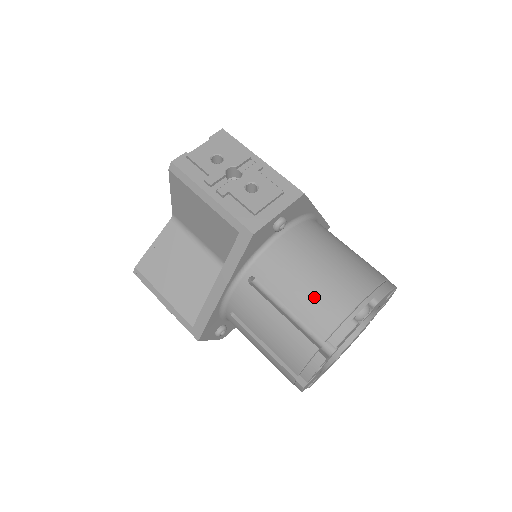
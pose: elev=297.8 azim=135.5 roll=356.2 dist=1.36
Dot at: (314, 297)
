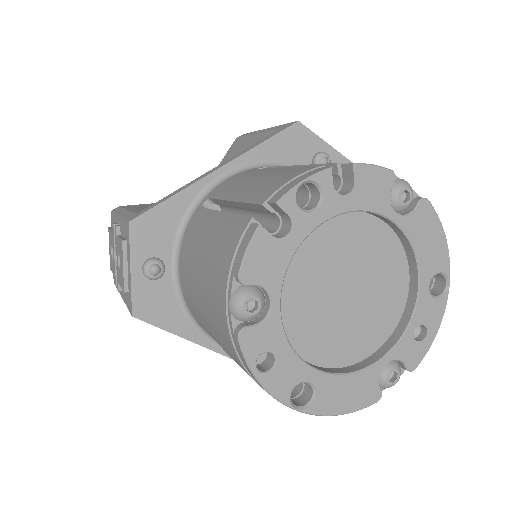
Dot at: occluded
